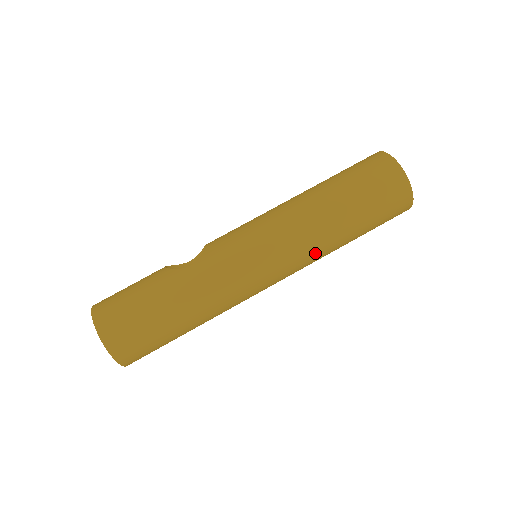
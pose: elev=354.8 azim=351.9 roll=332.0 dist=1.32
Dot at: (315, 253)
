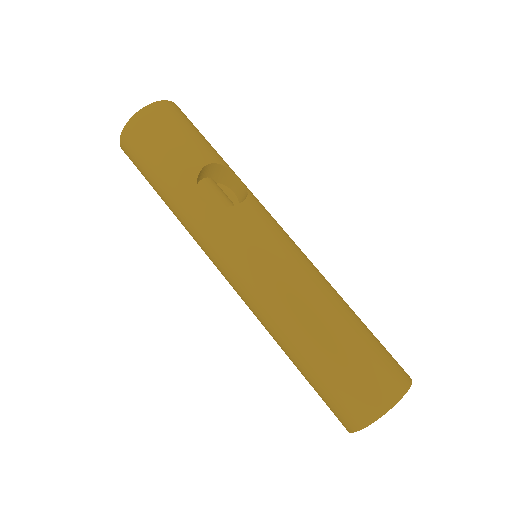
Dot at: occluded
